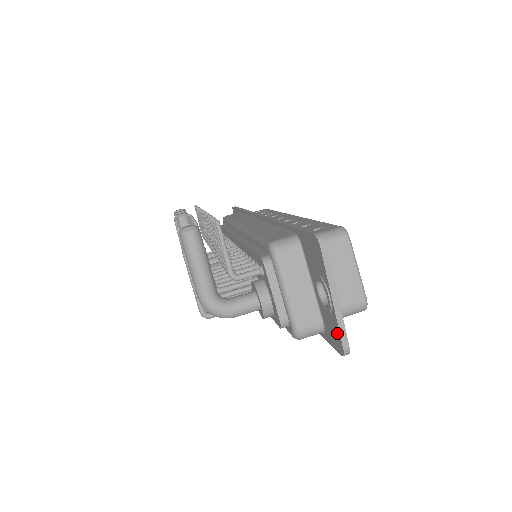
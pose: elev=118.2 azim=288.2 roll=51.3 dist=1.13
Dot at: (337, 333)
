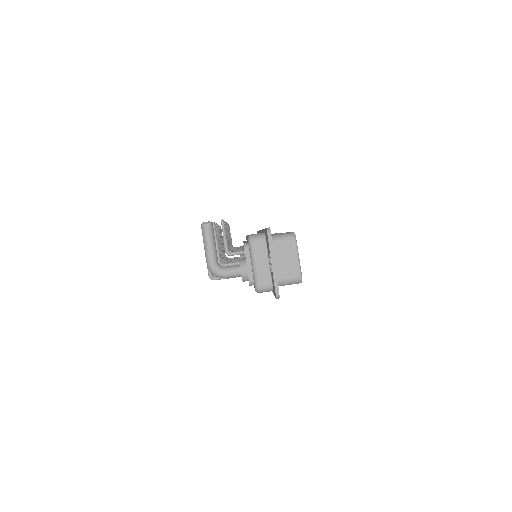
Dot at: (274, 285)
